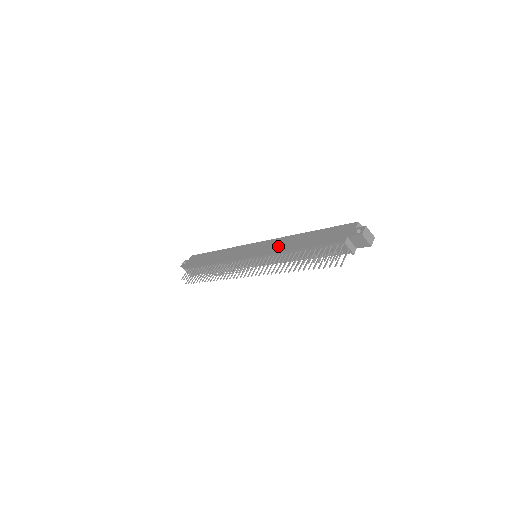
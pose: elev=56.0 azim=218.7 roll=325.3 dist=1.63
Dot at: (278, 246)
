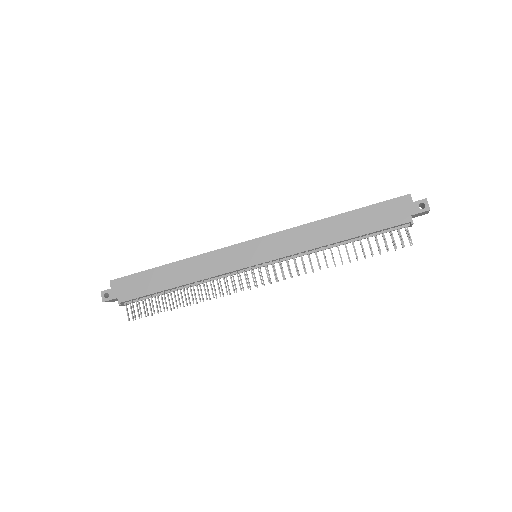
Dot at: (302, 241)
